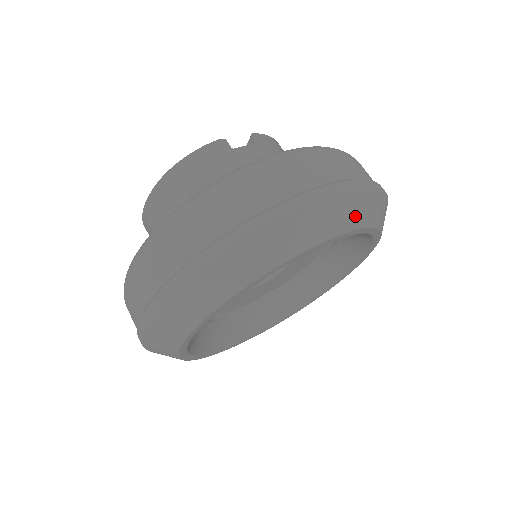
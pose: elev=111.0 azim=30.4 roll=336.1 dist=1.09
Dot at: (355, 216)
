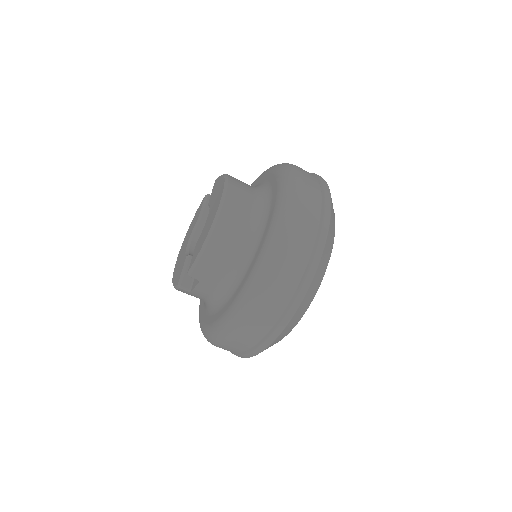
Dot at: (278, 341)
